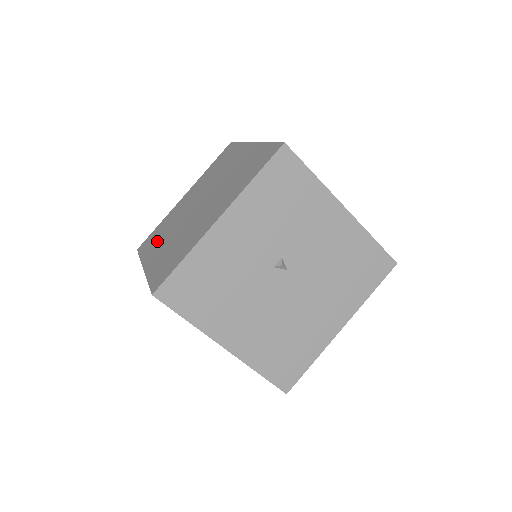
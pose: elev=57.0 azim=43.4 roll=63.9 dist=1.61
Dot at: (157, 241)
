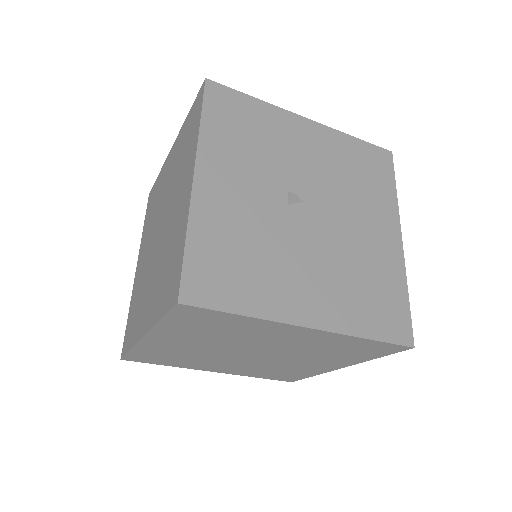
Dot at: (138, 312)
